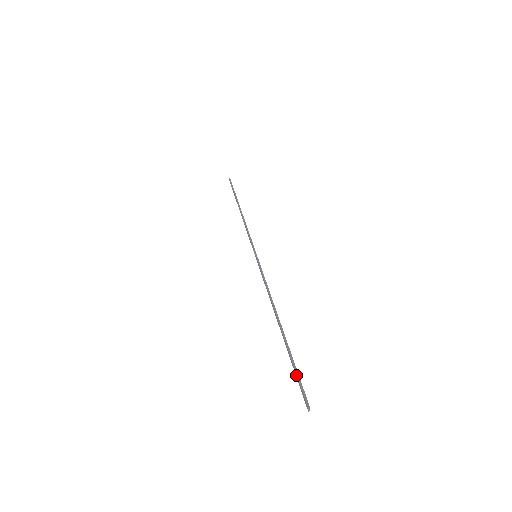
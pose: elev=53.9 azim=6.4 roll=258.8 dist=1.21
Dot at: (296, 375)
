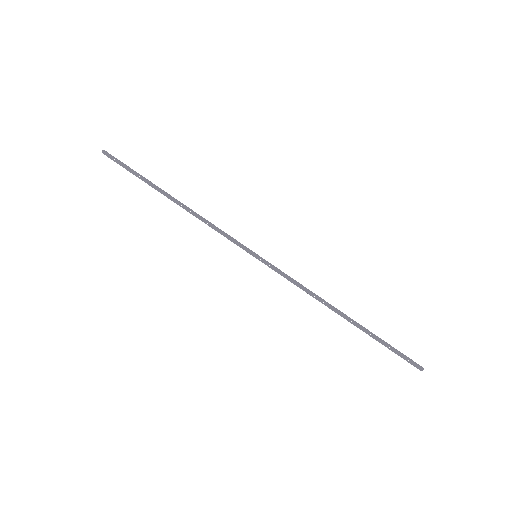
Dot at: (396, 351)
